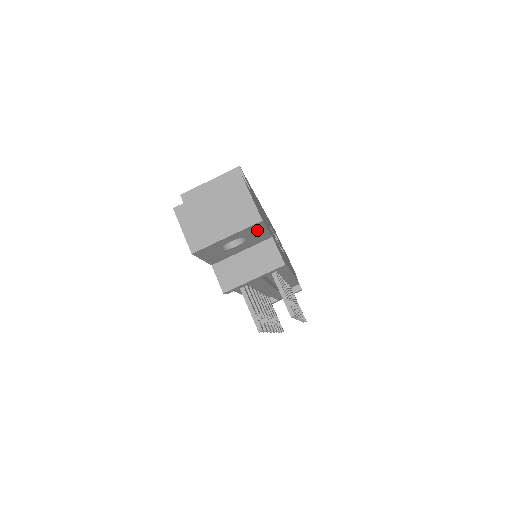
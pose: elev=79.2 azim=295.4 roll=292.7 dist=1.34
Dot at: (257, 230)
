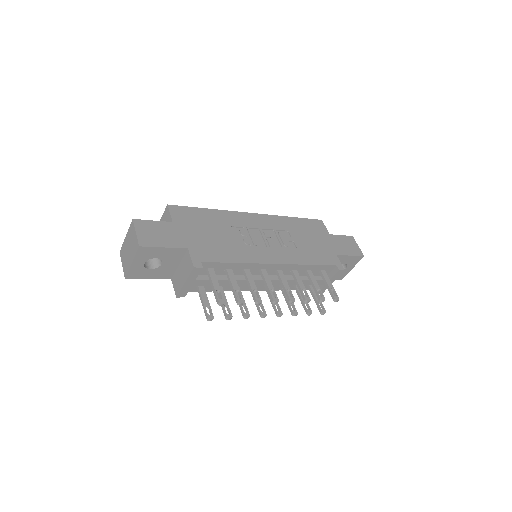
Dot at: (153, 251)
